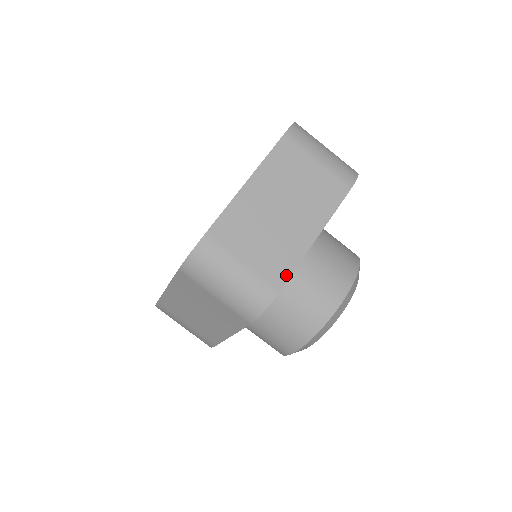
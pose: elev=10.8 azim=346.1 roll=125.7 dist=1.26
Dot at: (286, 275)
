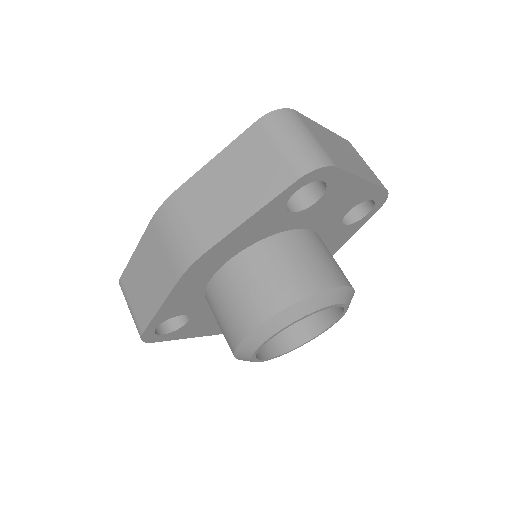
Dot at: (342, 167)
